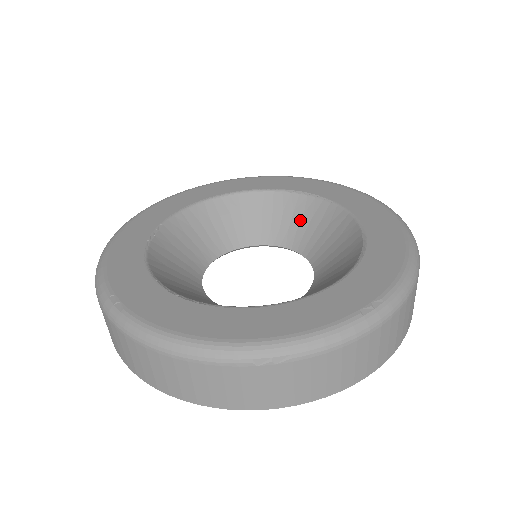
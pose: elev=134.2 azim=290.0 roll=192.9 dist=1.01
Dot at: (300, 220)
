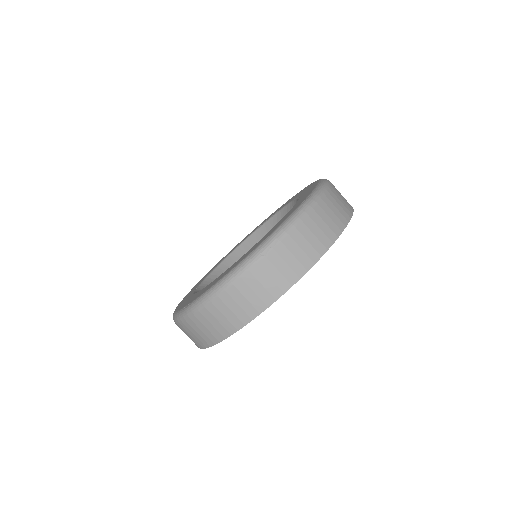
Dot at: occluded
